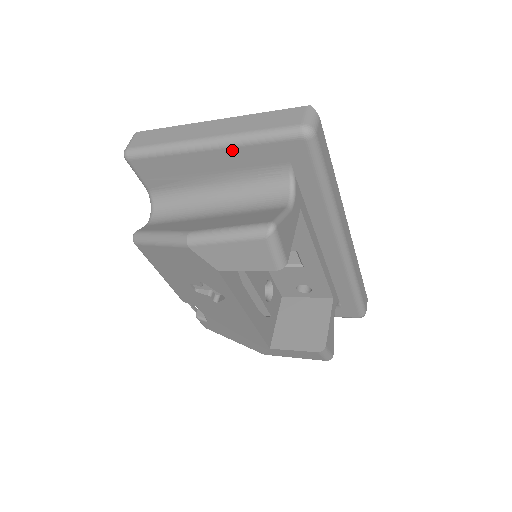
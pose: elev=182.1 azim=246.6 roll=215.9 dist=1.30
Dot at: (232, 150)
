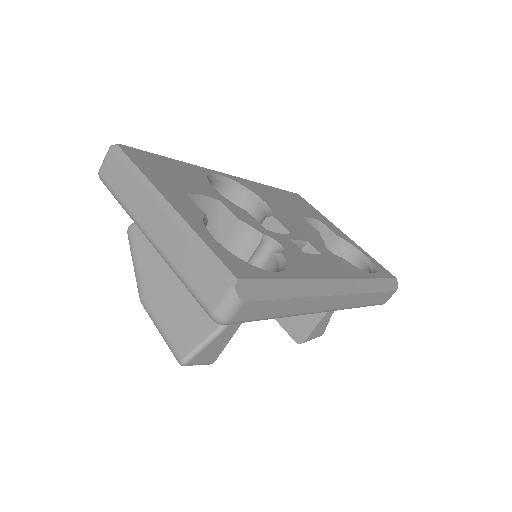
Dot at: occluded
